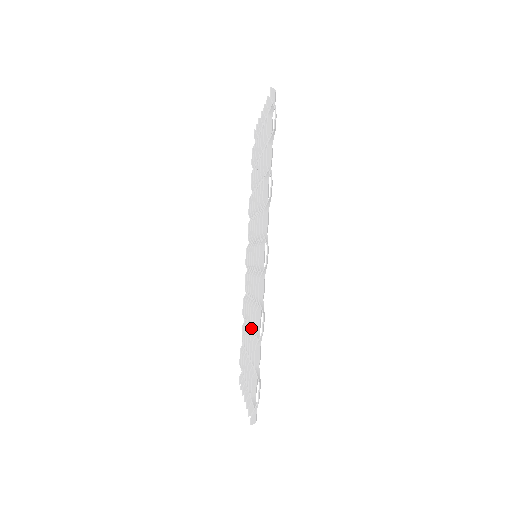
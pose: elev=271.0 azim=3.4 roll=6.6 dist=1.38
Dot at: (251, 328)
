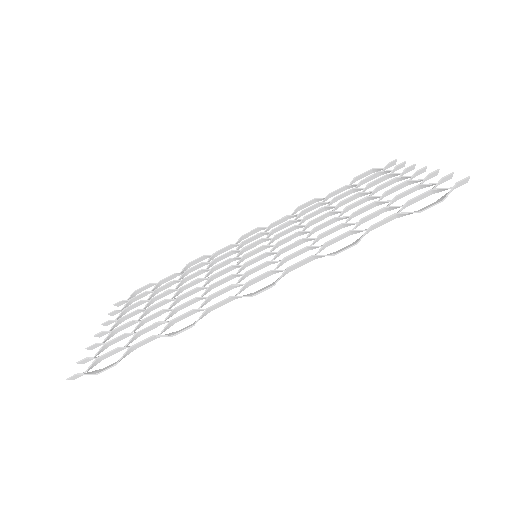
Dot at: (174, 302)
